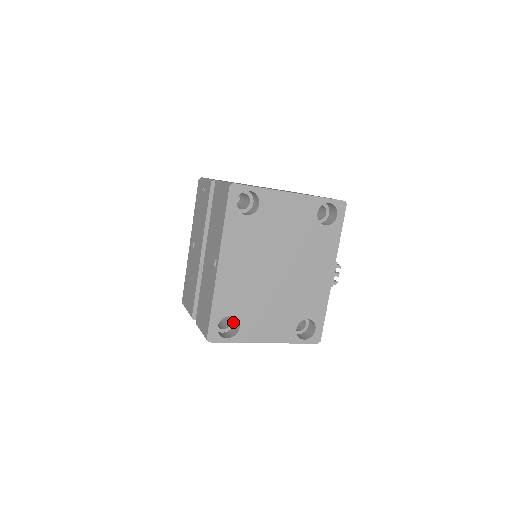
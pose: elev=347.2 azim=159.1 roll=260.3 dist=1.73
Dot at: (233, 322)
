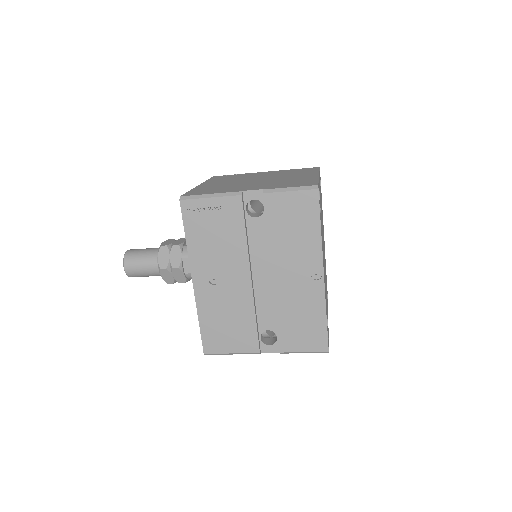
Dot at: occluded
